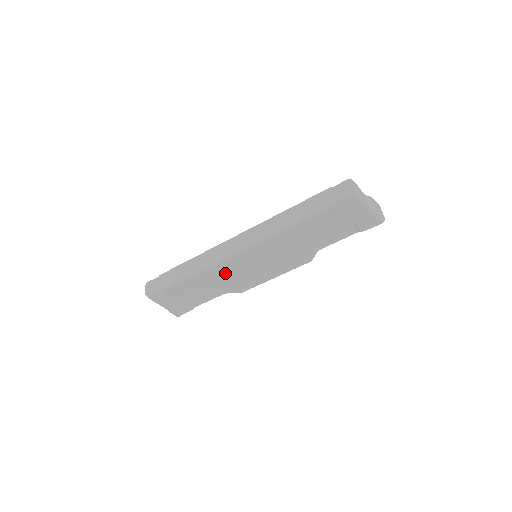
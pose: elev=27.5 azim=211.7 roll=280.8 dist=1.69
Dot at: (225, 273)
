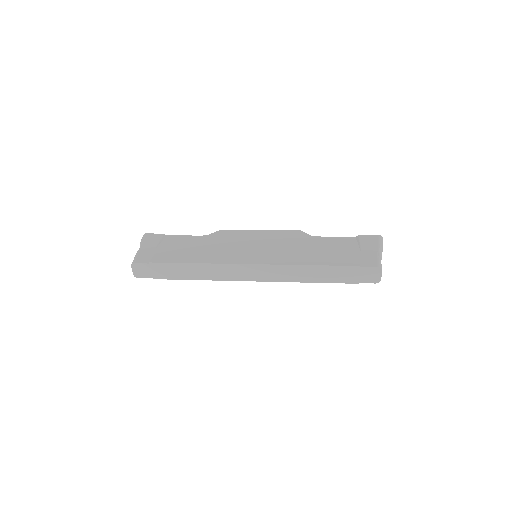
Dot at: occluded
